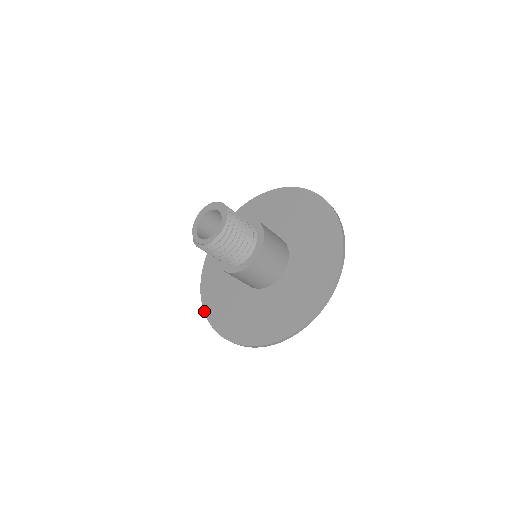
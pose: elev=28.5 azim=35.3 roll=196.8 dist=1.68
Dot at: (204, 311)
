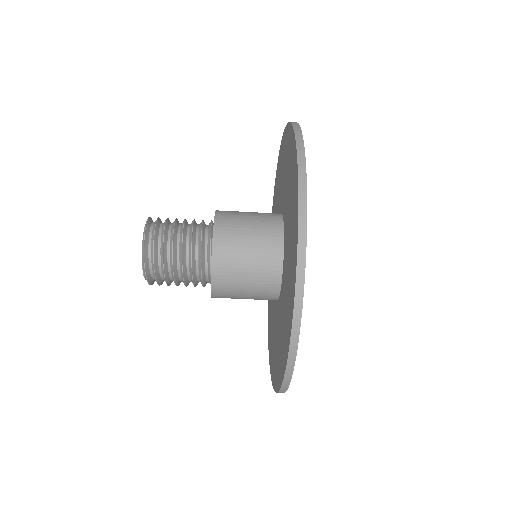
Dot at: (269, 362)
